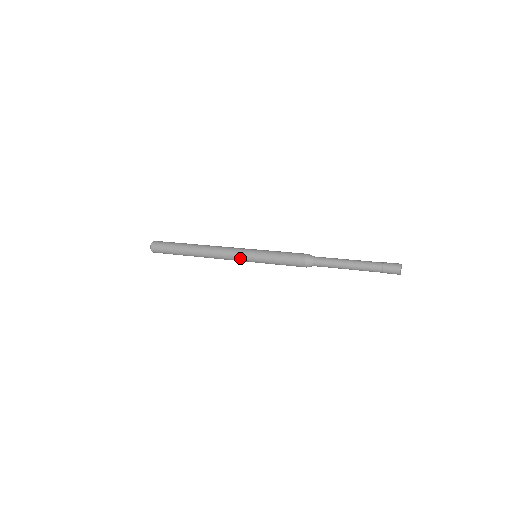
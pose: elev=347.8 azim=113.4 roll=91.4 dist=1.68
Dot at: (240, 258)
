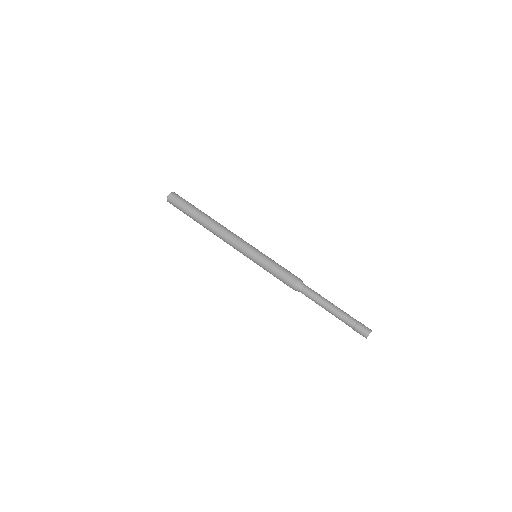
Dot at: occluded
